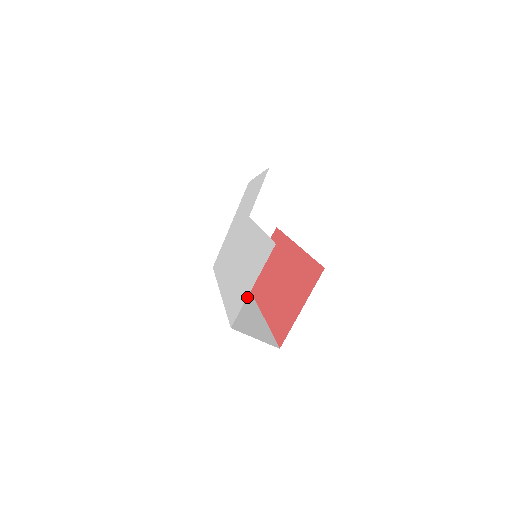
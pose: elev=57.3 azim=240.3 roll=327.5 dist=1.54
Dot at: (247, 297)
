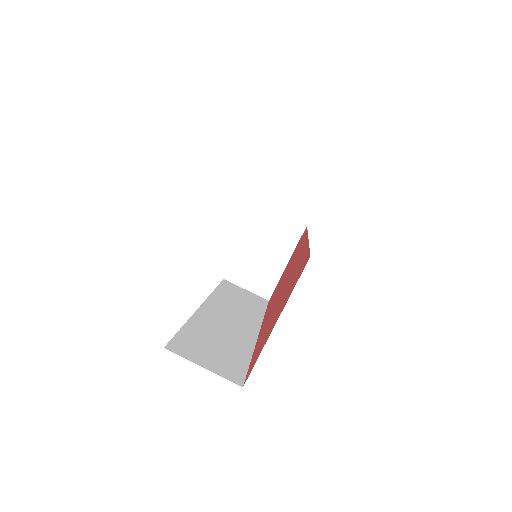
Dot at: (250, 315)
